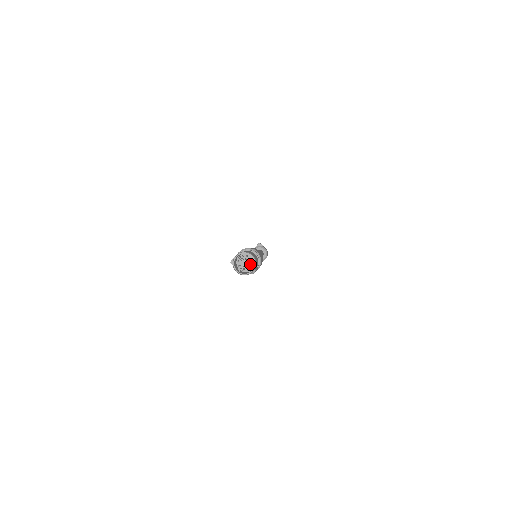
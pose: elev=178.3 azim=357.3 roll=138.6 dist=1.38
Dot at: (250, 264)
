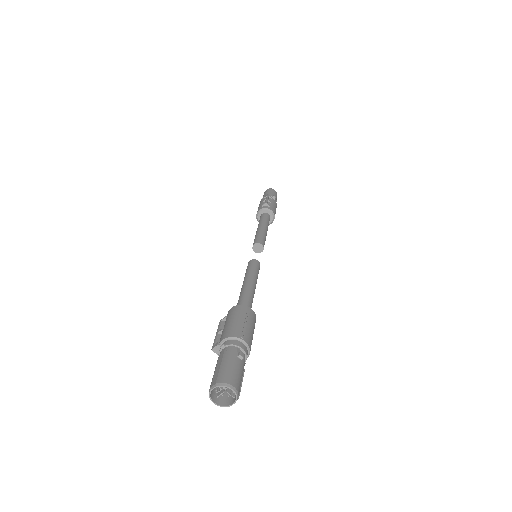
Dot at: occluded
